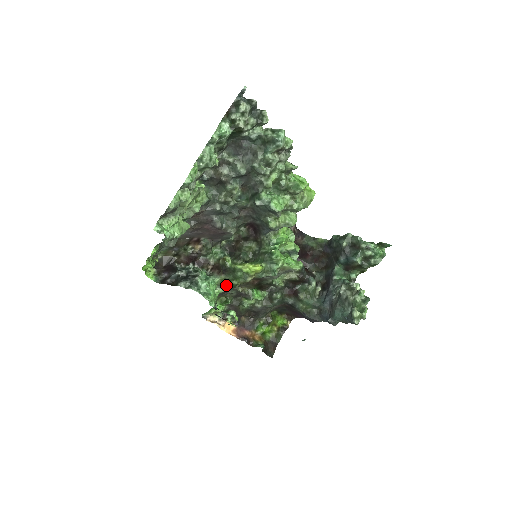
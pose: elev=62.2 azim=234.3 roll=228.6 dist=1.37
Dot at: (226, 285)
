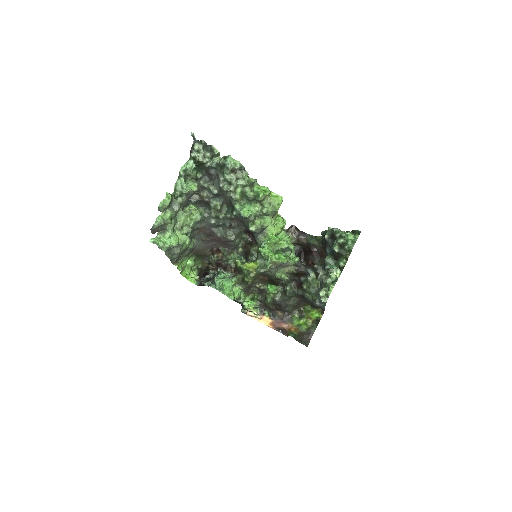
Dot at: (243, 282)
